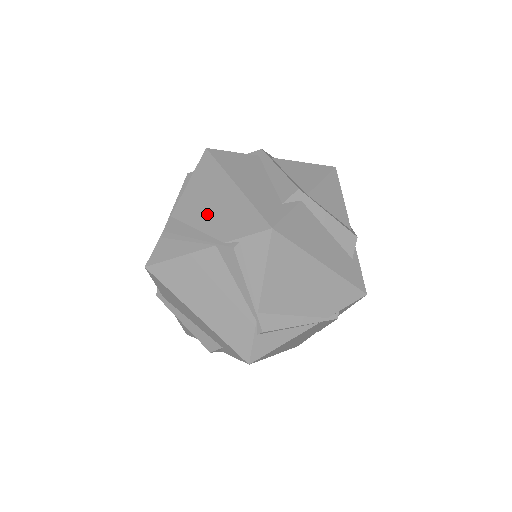
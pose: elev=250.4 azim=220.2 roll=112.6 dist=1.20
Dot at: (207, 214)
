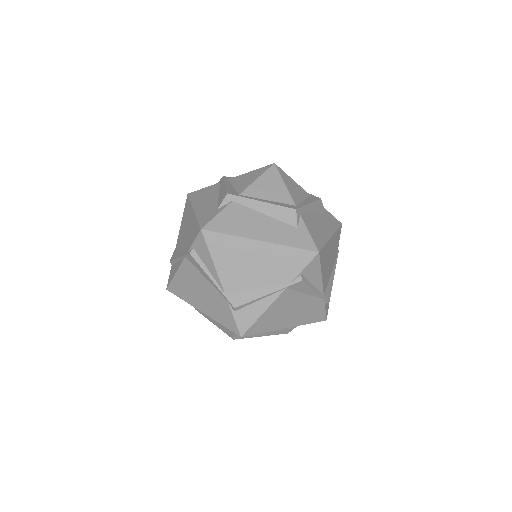
Dot at: (184, 238)
